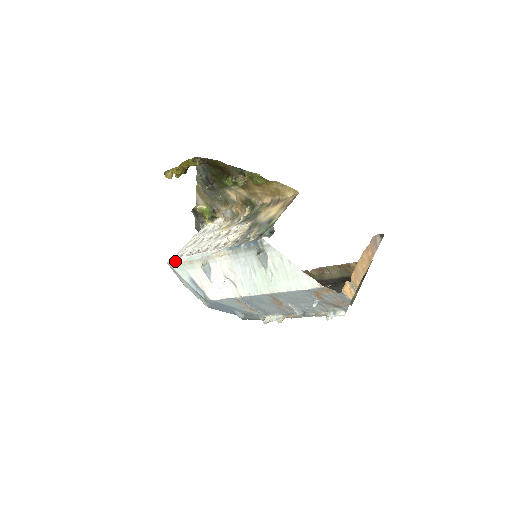
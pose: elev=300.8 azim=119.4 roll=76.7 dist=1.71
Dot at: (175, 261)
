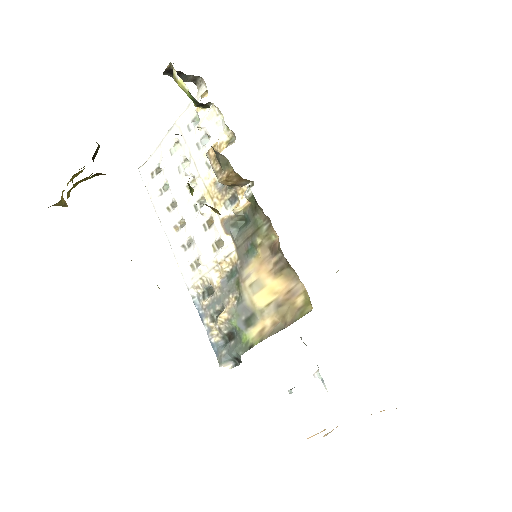
Dot at: occluded
